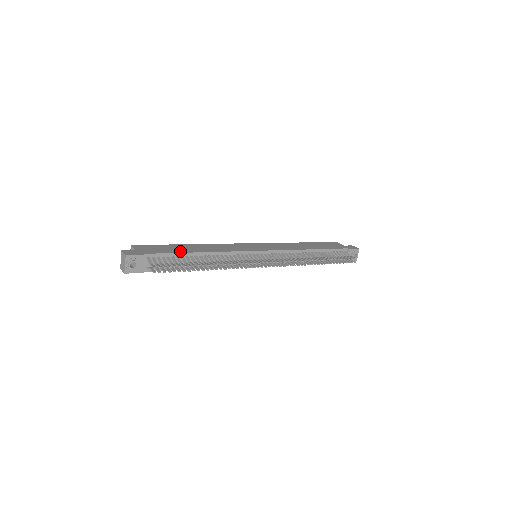
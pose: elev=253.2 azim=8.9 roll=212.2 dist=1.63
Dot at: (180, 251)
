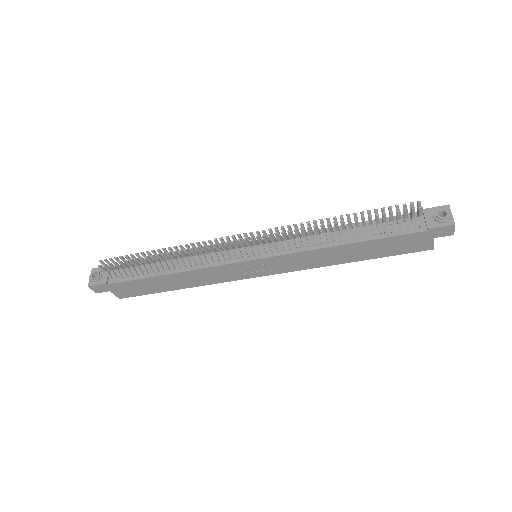
Dot at: occluded
